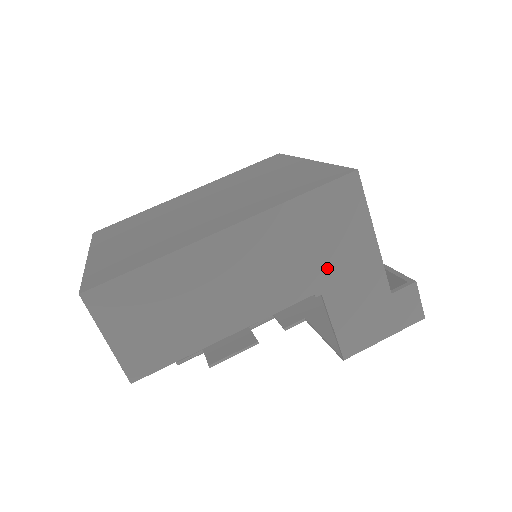
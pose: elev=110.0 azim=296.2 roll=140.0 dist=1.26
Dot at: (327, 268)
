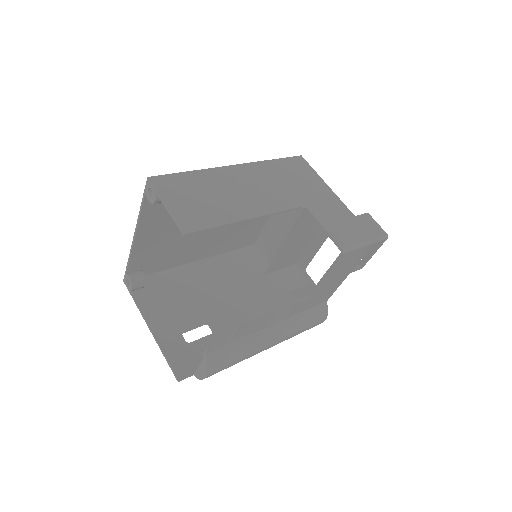
Dot at: (304, 195)
